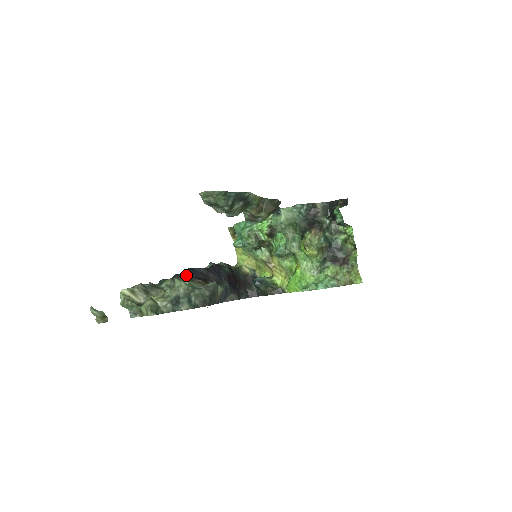
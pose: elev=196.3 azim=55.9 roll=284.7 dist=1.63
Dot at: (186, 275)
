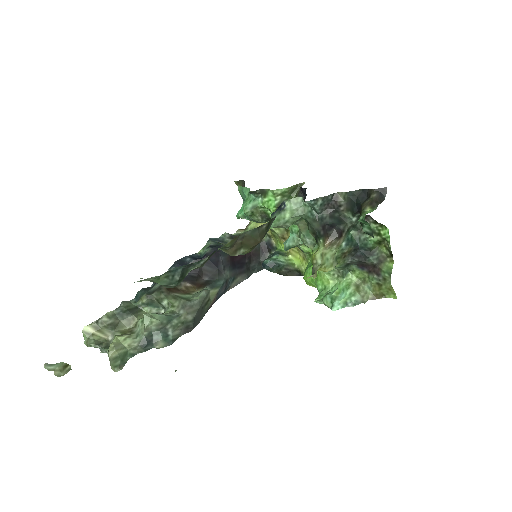
Dot at: occluded
